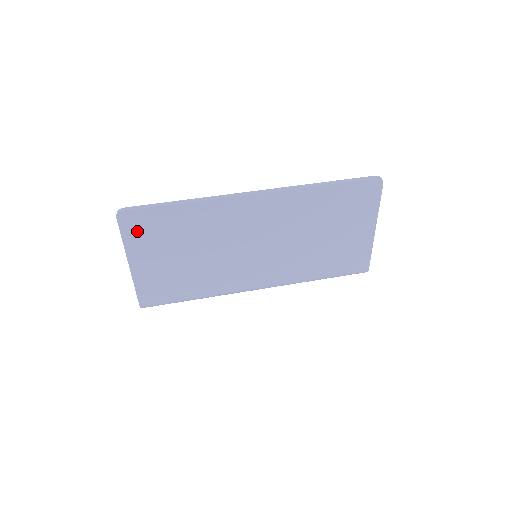
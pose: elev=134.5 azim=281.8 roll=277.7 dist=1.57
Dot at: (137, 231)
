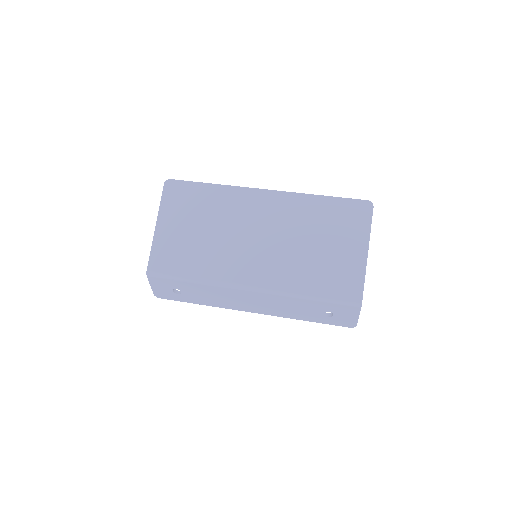
Dot at: (173, 198)
